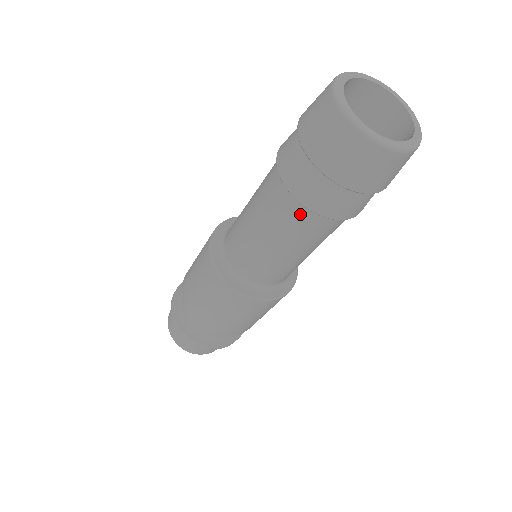
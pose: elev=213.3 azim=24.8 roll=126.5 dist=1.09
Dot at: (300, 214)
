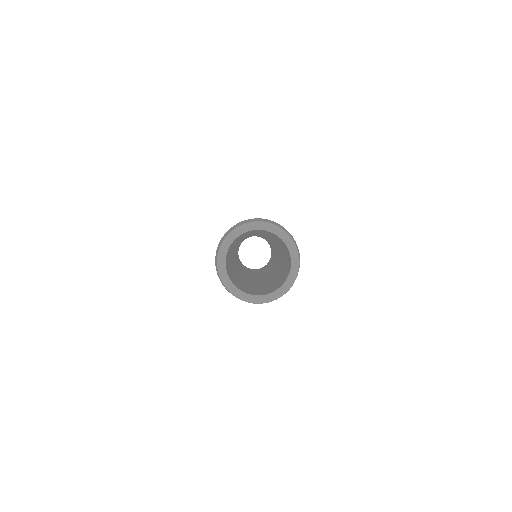
Dot at: occluded
